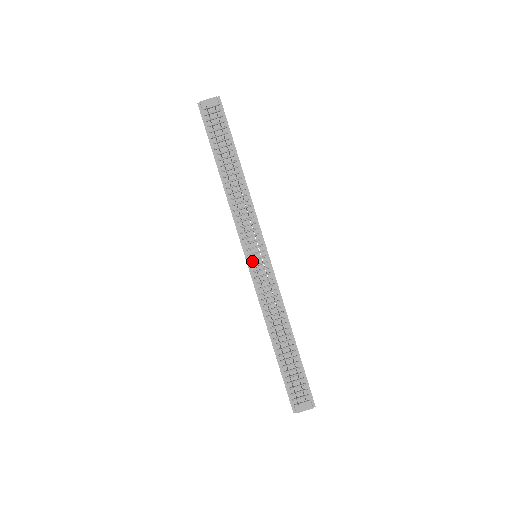
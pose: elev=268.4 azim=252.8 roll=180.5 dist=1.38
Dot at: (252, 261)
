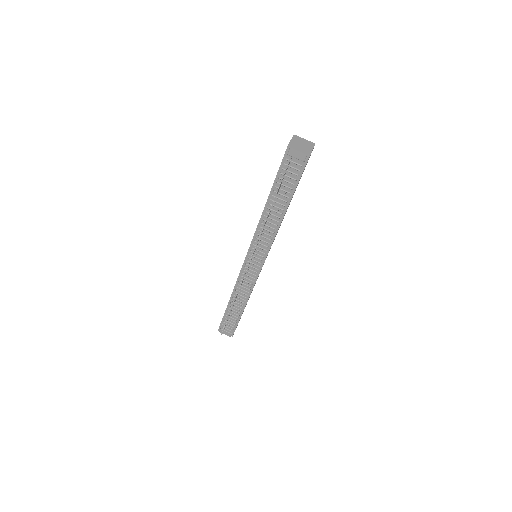
Dot at: occluded
